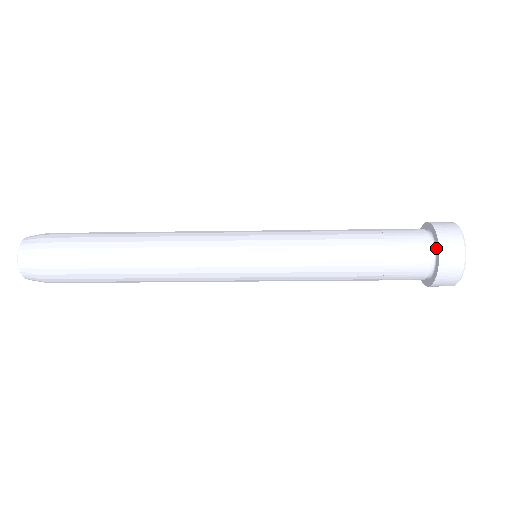
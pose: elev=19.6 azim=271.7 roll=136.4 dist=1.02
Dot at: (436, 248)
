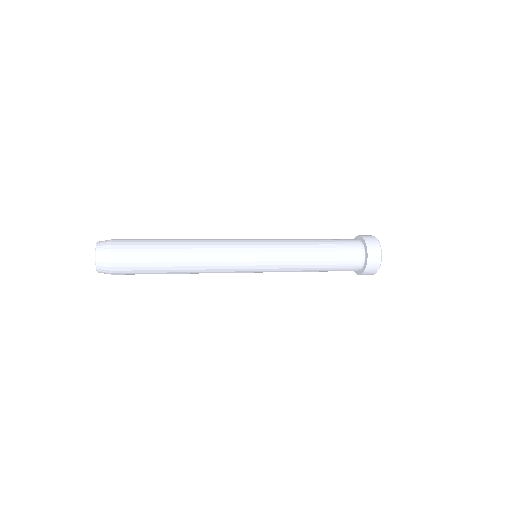
Dot at: (363, 243)
